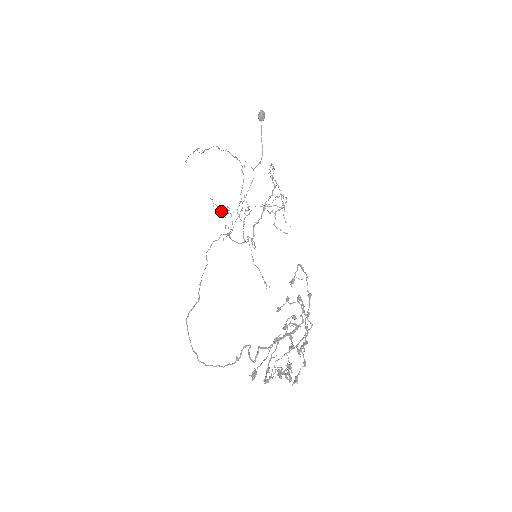
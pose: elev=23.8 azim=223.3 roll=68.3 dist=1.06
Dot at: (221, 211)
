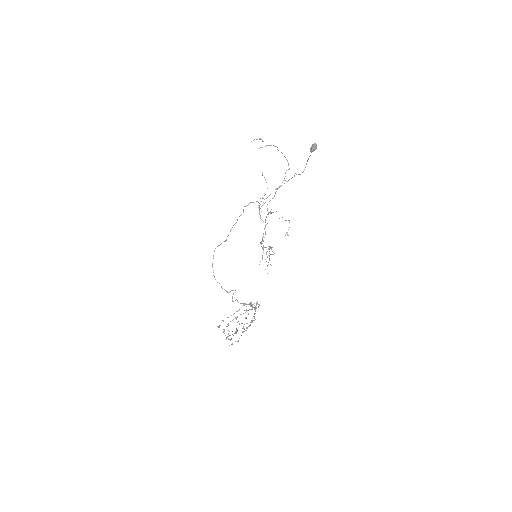
Dot at: occluded
